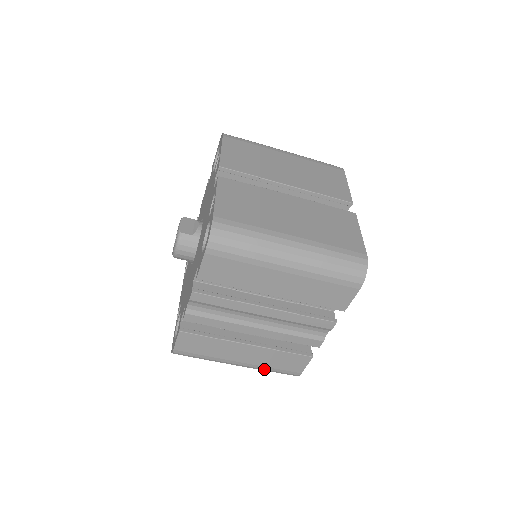
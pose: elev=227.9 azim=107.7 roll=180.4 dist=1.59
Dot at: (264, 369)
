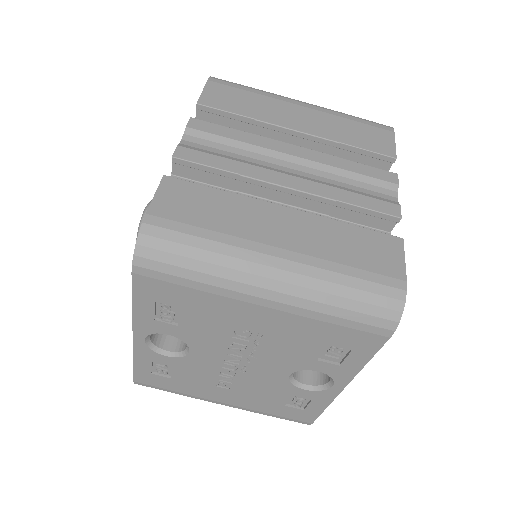
Dot at: (331, 272)
